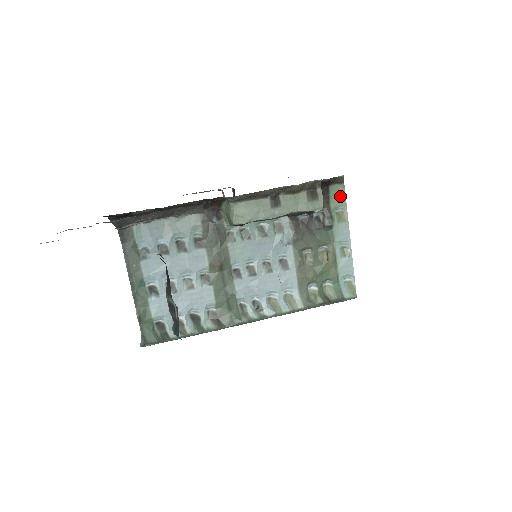
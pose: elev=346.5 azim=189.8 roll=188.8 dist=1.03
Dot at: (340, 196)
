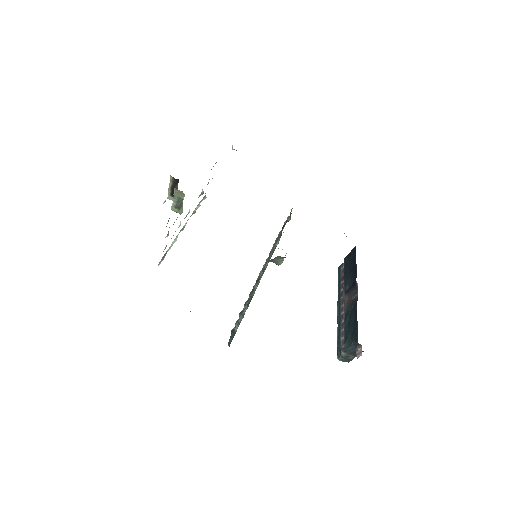
Dot at: occluded
